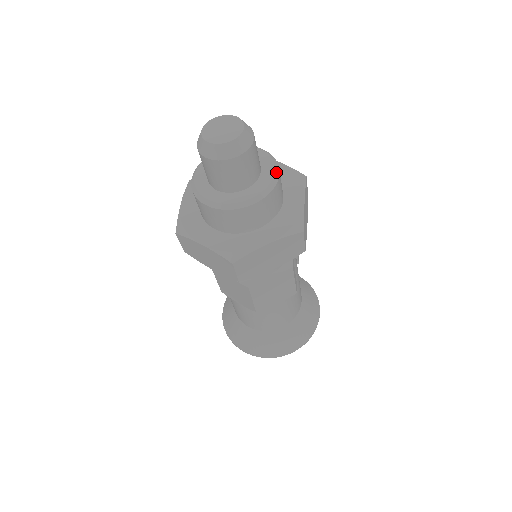
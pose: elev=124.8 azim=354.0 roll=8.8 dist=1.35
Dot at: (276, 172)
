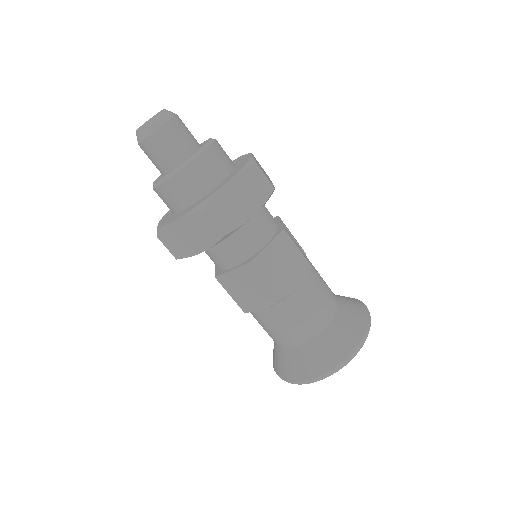
Dot at: (212, 139)
